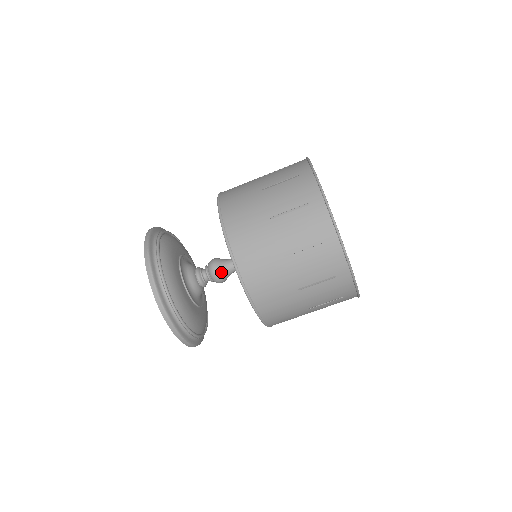
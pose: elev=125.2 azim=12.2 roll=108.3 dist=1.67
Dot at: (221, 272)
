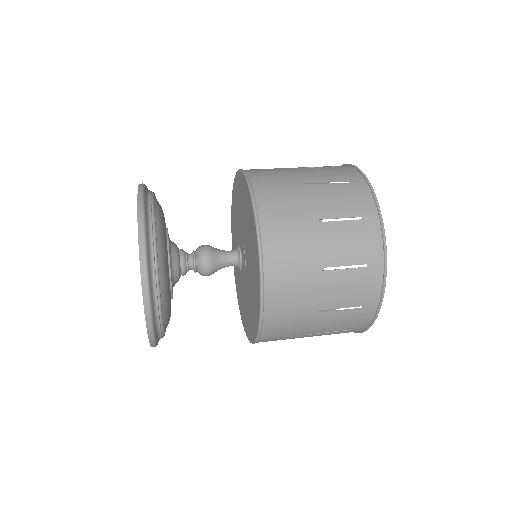
Dot at: (213, 264)
